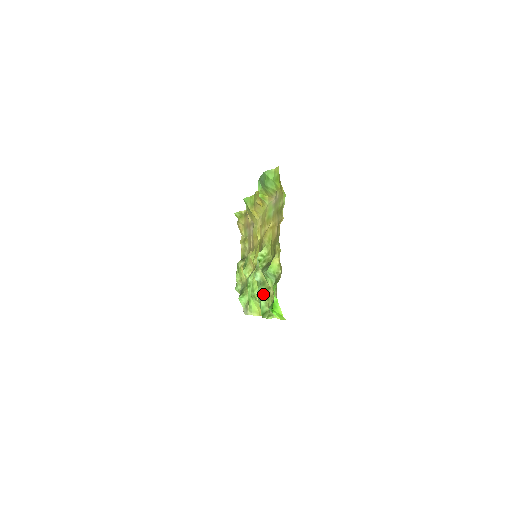
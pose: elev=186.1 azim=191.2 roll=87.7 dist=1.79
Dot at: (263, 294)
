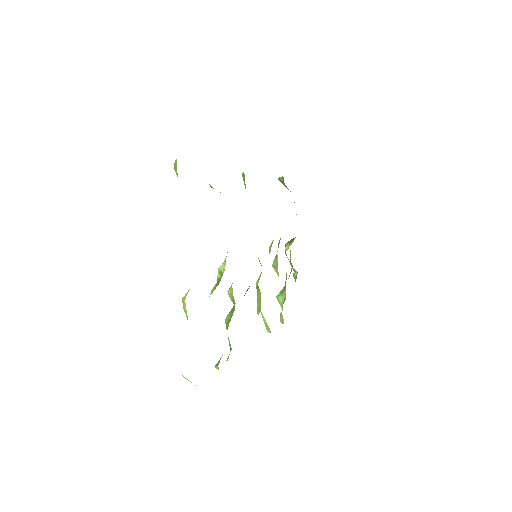
Dot at: (228, 325)
